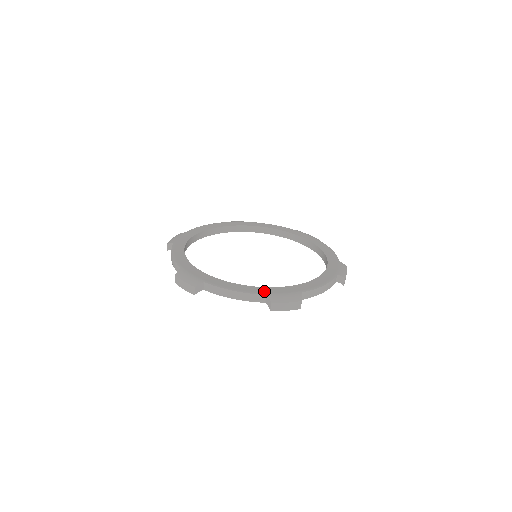
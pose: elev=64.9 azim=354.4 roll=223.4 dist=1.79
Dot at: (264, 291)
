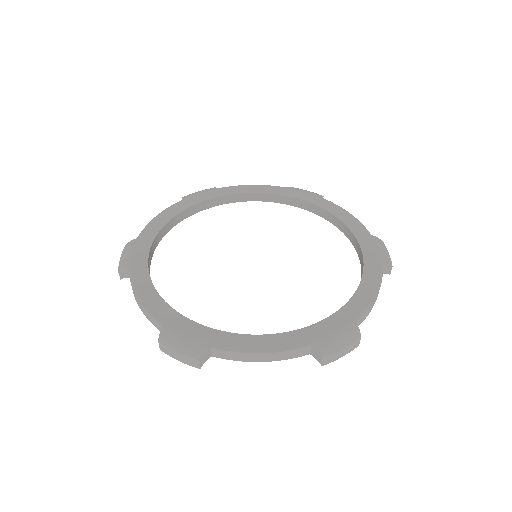
Dot at: (305, 338)
